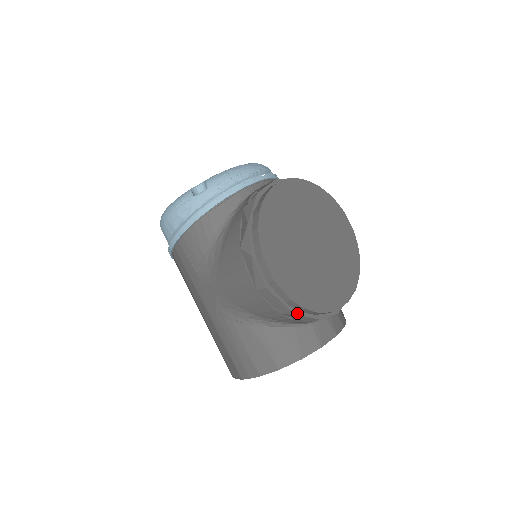
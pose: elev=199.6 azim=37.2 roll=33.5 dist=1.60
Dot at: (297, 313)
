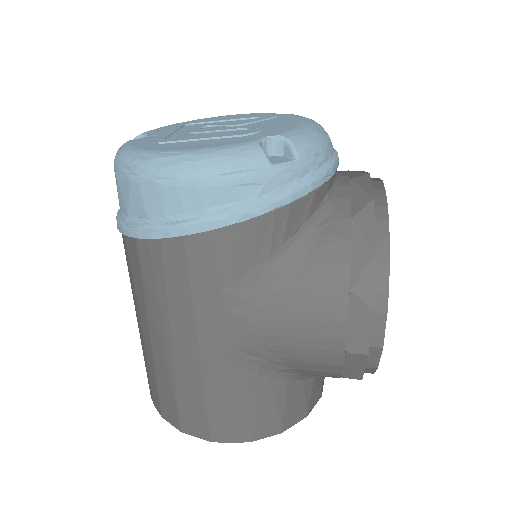
Dot at: occluded
